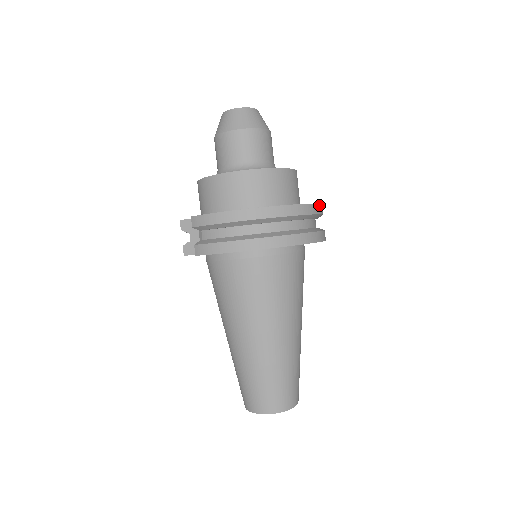
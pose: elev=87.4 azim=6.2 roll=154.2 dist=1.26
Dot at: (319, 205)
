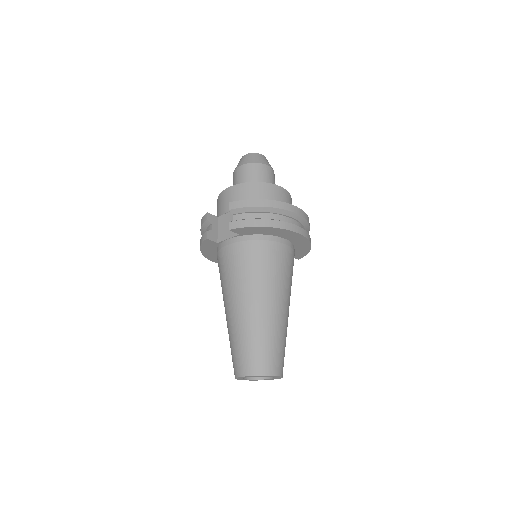
Dot at: occluded
